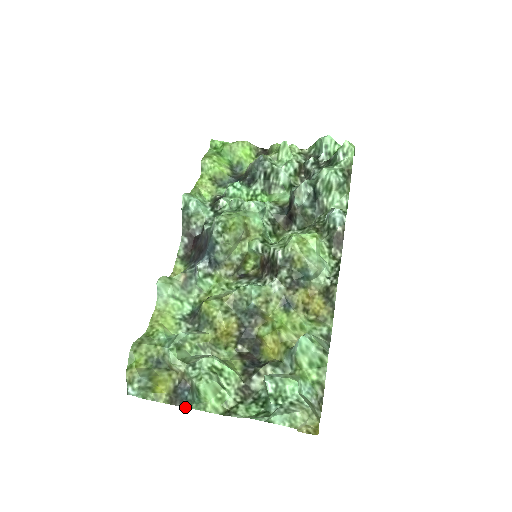
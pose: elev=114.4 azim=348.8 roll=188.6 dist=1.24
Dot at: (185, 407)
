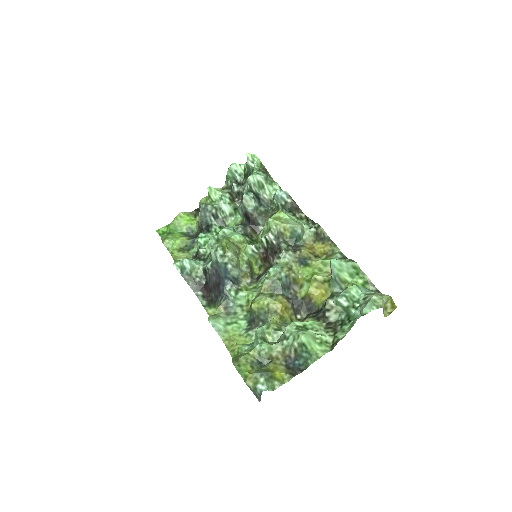
Dot at: occluded
